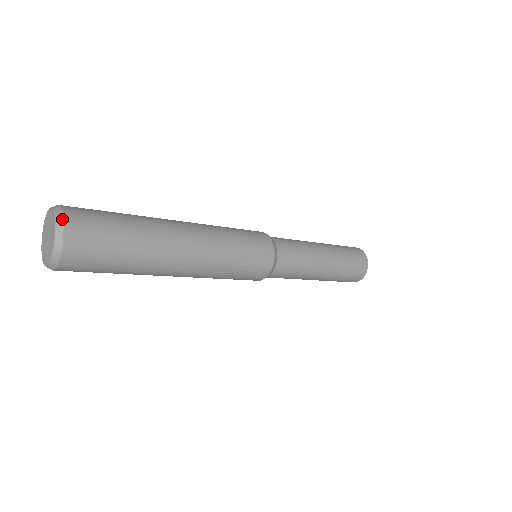
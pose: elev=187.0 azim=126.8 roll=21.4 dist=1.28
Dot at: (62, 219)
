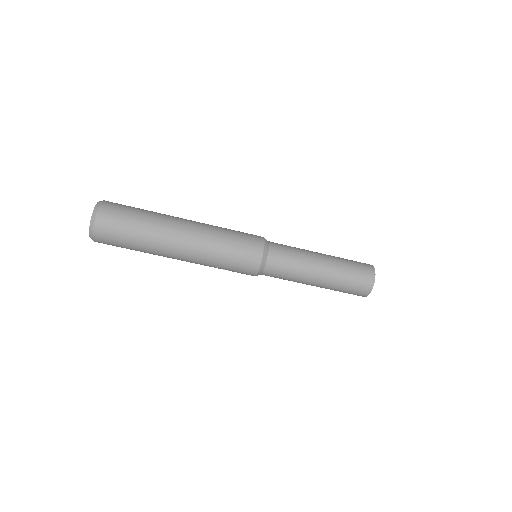
Dot at: (100, 203)
